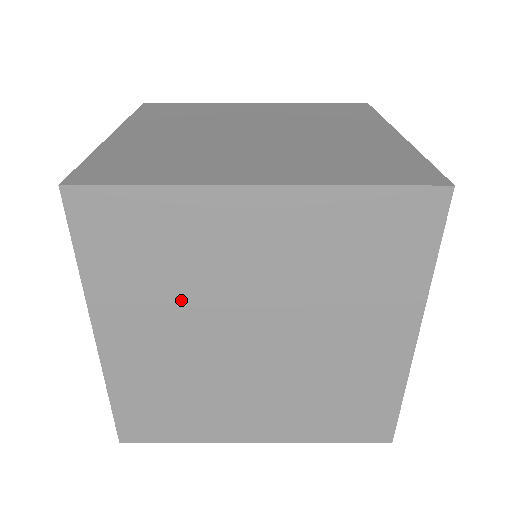
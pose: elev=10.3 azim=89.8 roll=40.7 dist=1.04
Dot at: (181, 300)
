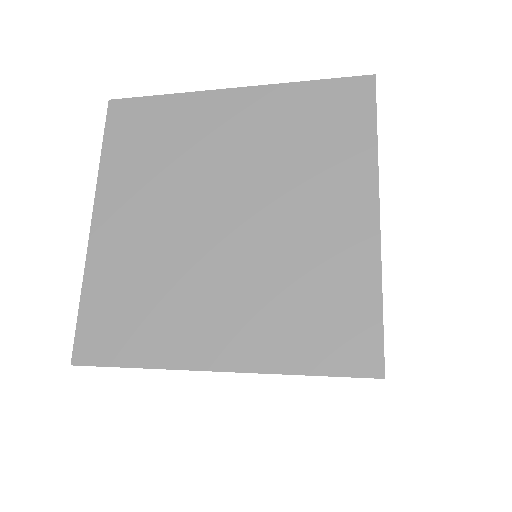
Dot at: occluded
